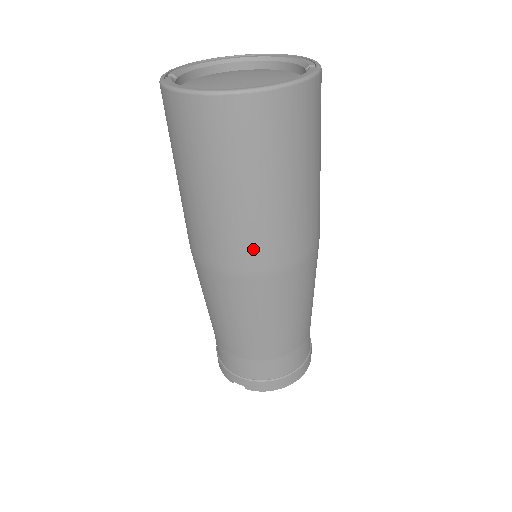
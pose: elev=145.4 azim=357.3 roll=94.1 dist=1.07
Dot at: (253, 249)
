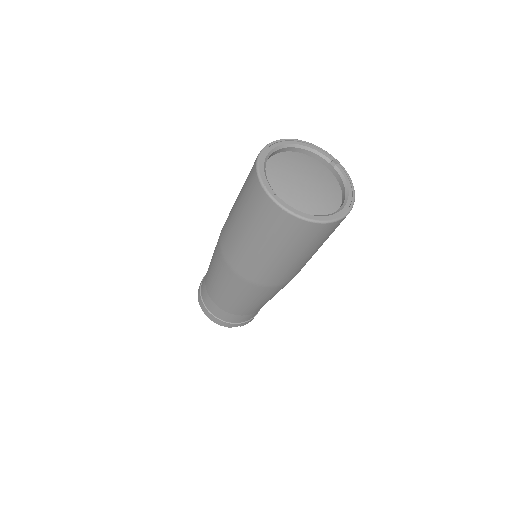
Dot at: occluded
